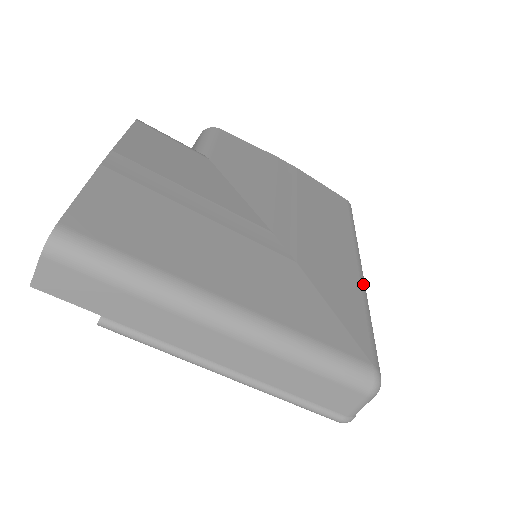
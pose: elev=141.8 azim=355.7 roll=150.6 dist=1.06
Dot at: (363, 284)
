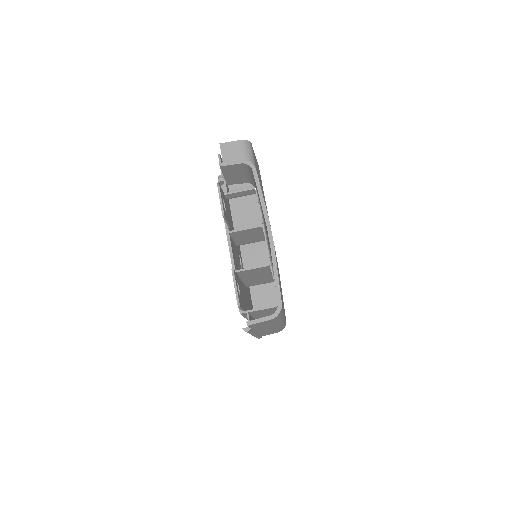
Dot at: occluded
